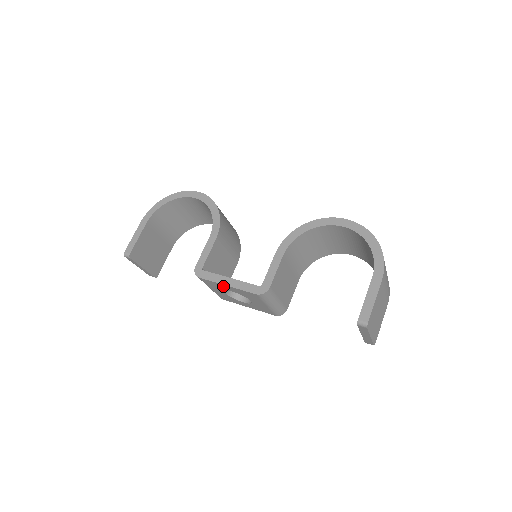
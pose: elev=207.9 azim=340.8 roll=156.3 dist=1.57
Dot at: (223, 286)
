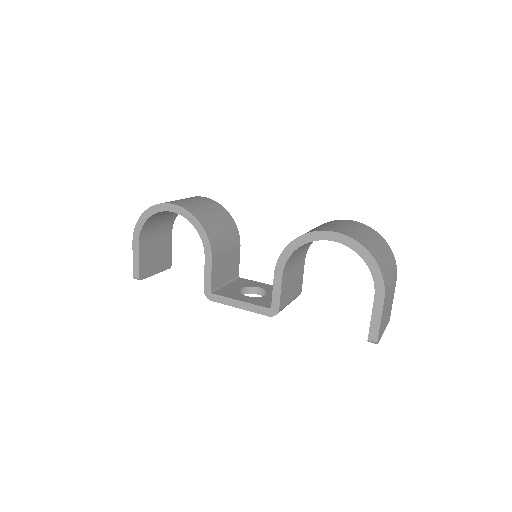
Dot at: occluded
